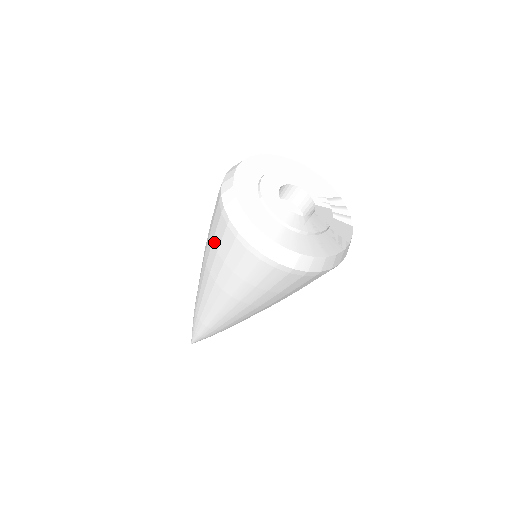
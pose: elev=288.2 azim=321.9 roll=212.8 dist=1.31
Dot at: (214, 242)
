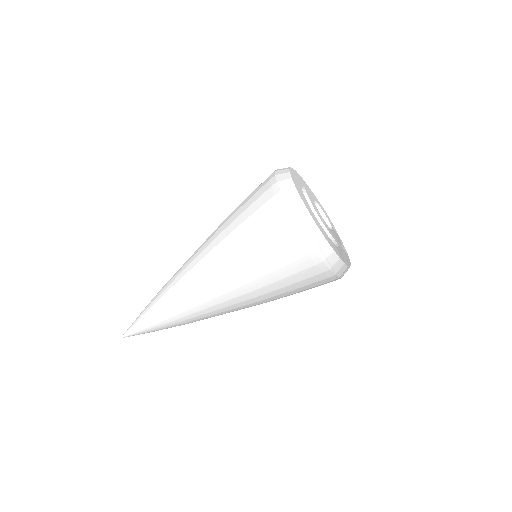
Dot at: (248, 221)
